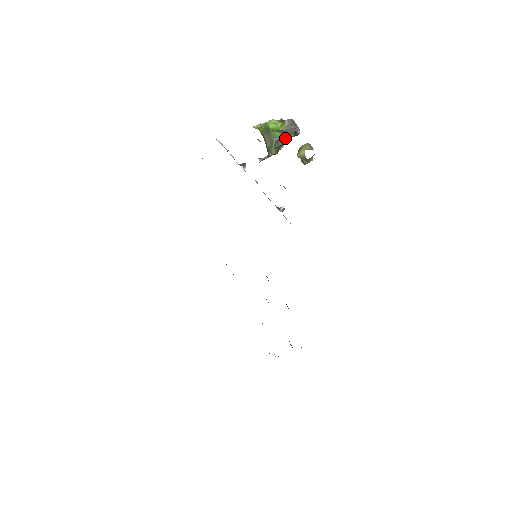
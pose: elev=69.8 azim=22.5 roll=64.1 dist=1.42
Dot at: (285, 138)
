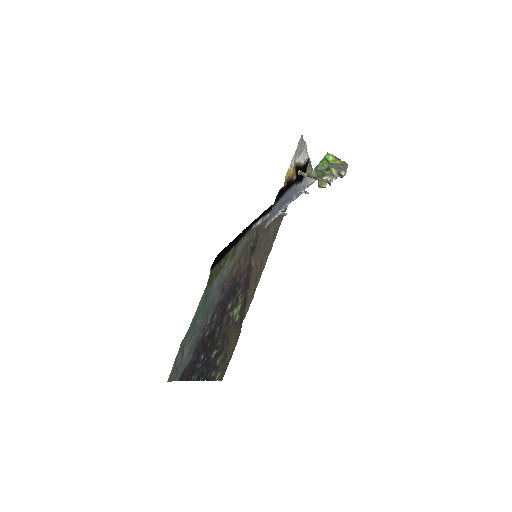
Dot at: (327, 167)
